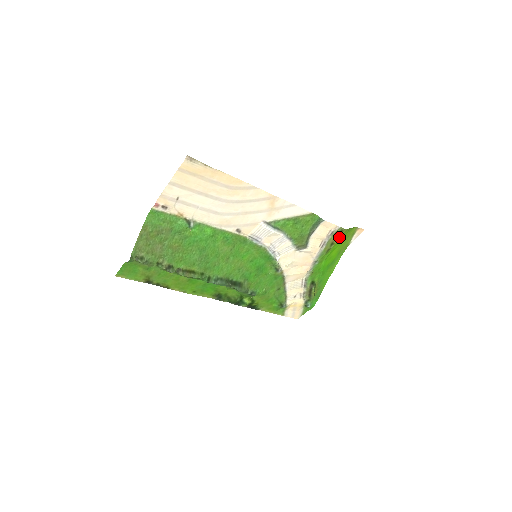
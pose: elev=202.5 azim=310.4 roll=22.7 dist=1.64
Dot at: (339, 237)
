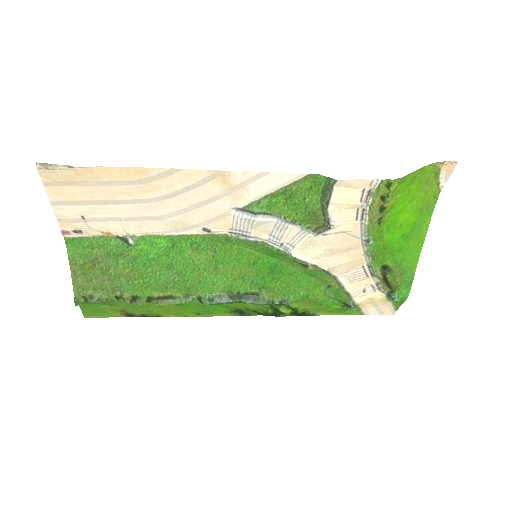
Dot at: (389, 195)
